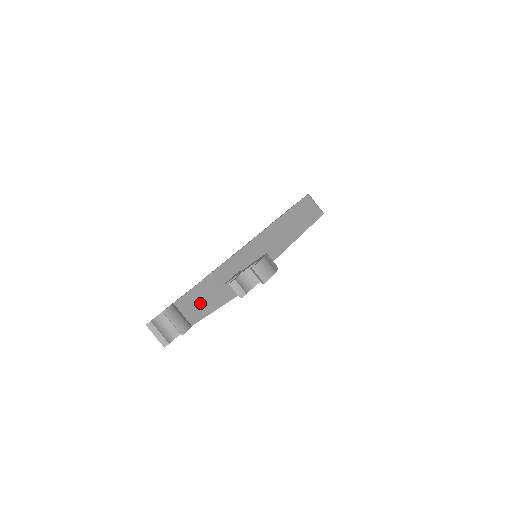
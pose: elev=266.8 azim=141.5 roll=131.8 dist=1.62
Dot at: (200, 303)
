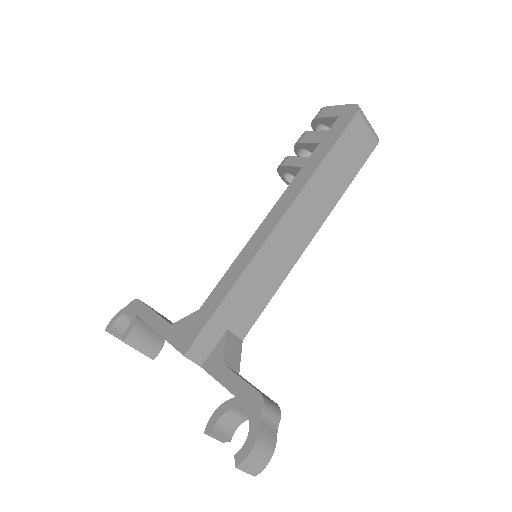
Dot at: occluded
